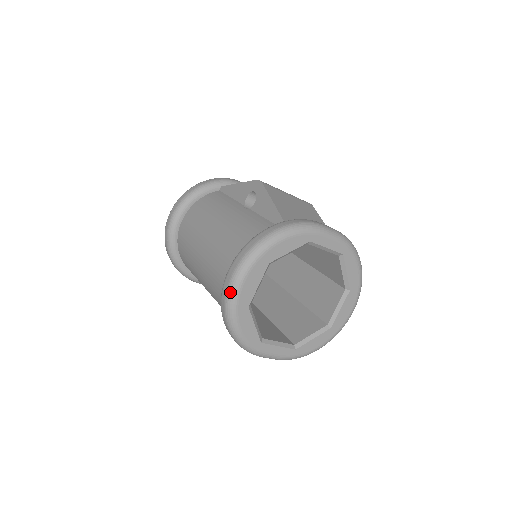
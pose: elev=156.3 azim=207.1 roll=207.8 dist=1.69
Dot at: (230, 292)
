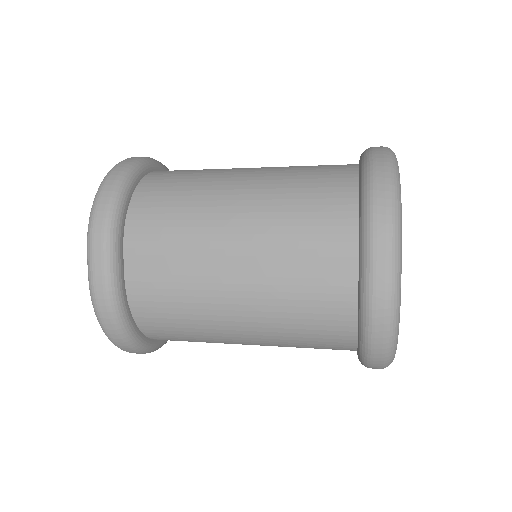
Dot at: (390, 149)
